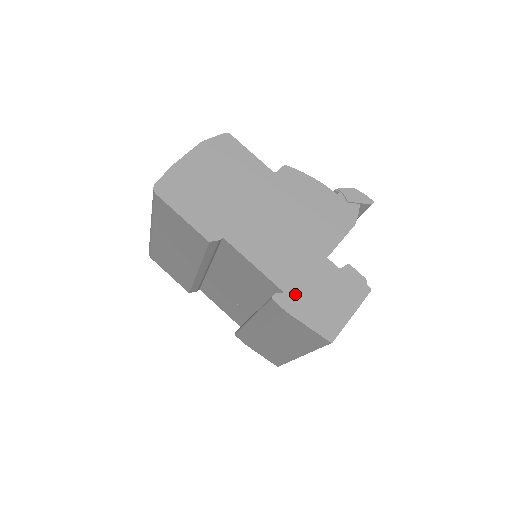
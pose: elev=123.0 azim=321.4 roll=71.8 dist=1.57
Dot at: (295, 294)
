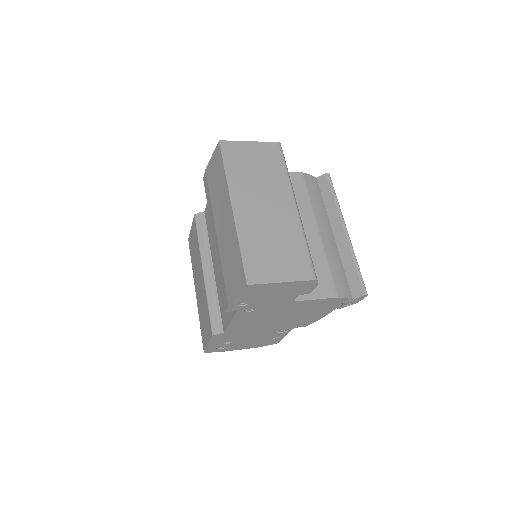
Dot at: occluded
